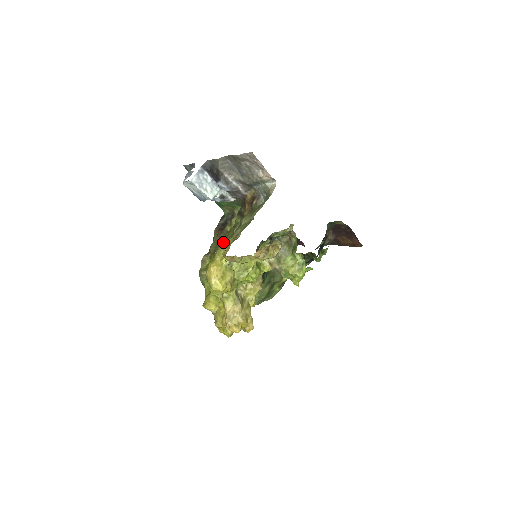
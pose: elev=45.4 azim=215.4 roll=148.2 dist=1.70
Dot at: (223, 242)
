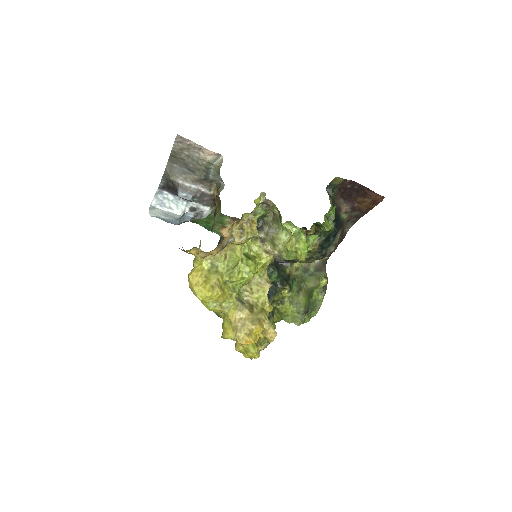
Dot at: occluded
